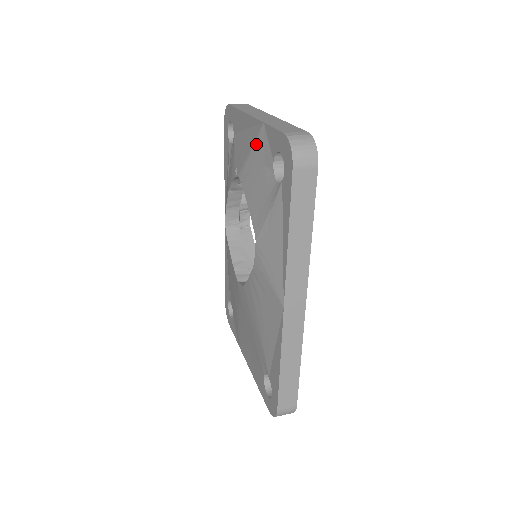
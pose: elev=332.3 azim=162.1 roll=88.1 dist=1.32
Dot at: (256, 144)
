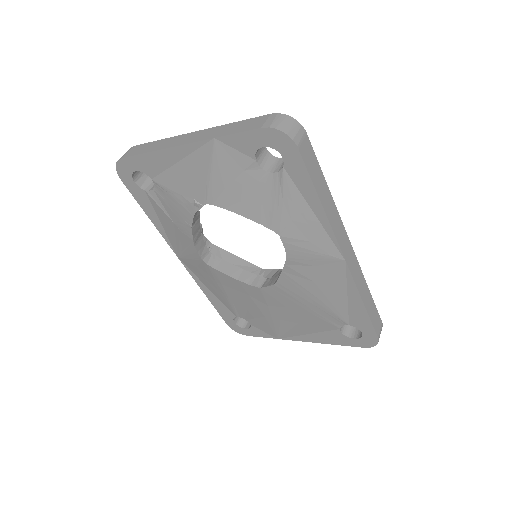
Dot at: (216, 162)
